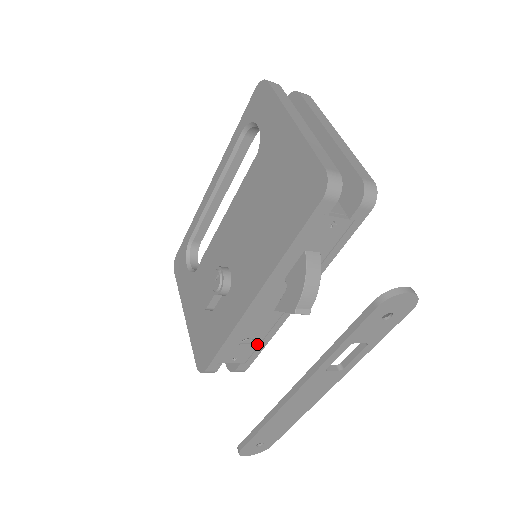
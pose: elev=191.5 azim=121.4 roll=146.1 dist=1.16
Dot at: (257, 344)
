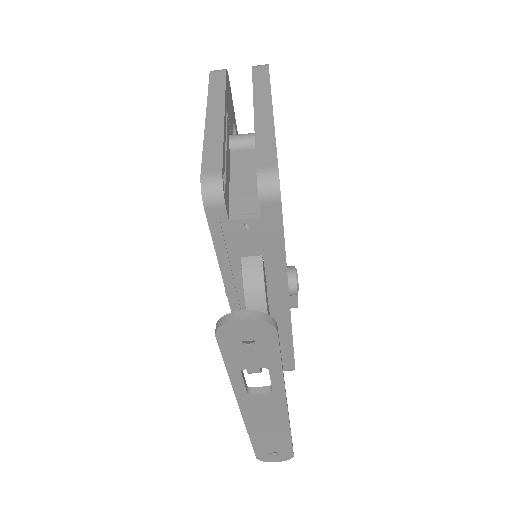
Dot at: (282, 346)
